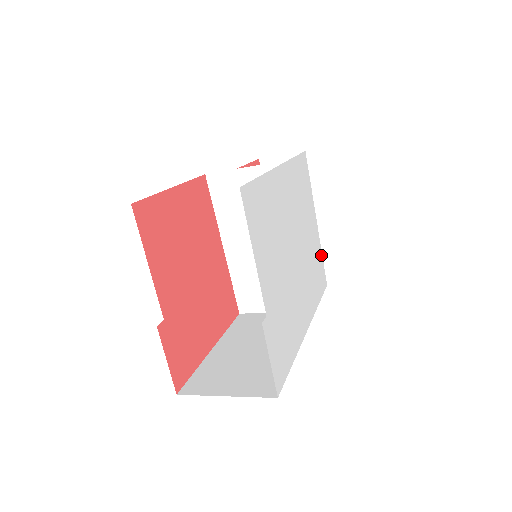
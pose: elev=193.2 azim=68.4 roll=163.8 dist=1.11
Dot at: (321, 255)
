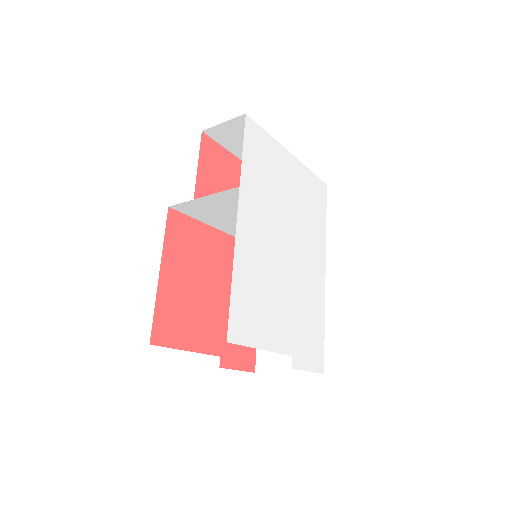
Dot at: (310, 174)
